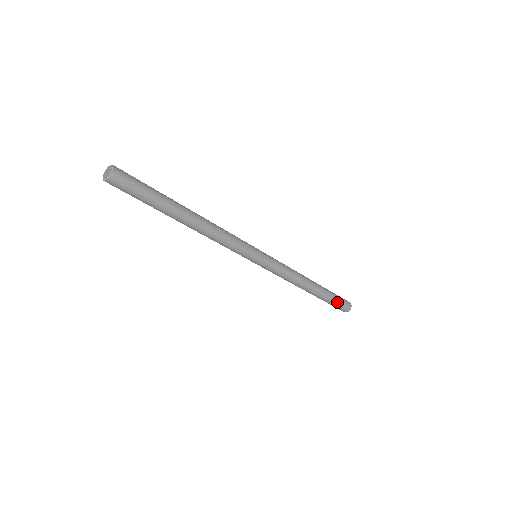
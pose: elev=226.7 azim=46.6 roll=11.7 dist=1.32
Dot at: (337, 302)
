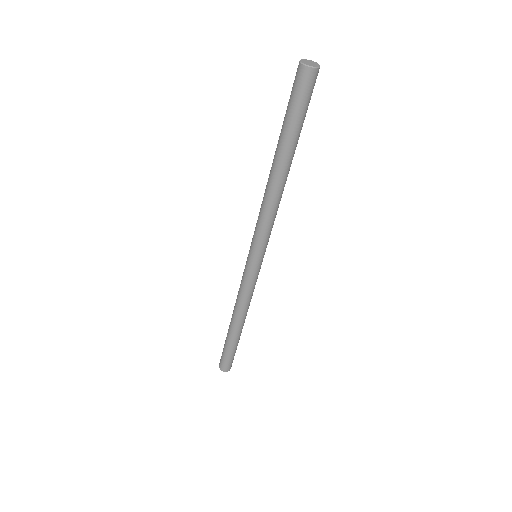
Dot at: (232, 355)
